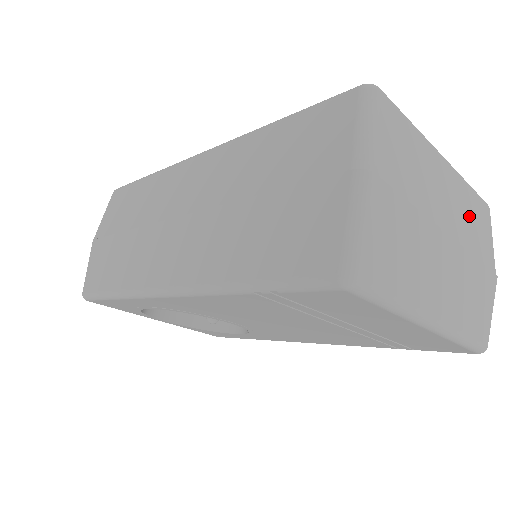
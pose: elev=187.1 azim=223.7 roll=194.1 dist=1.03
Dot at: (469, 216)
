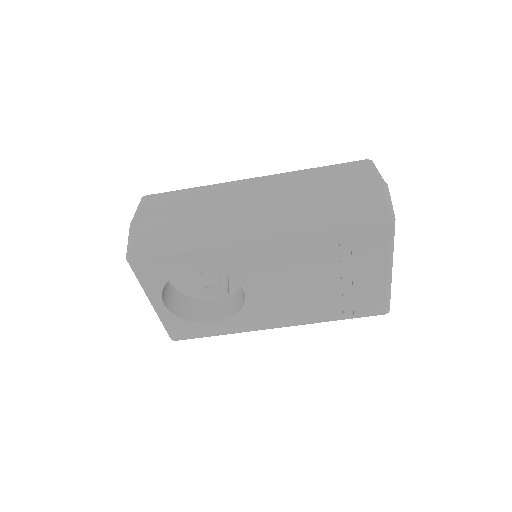
Dot at: occluded
